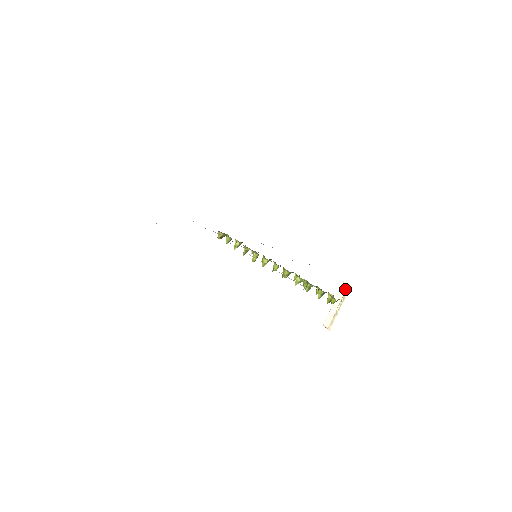
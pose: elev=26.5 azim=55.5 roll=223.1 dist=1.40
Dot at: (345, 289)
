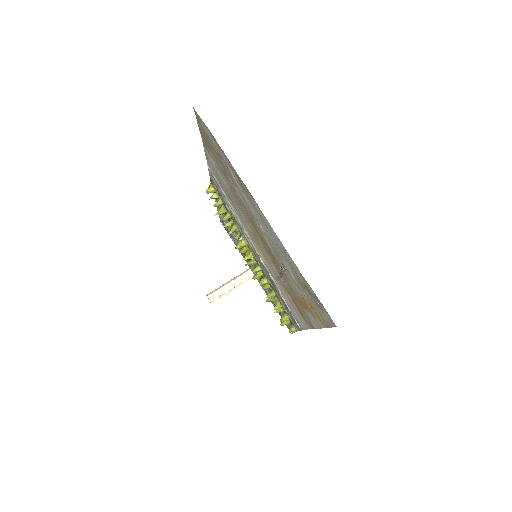
Dot at: (248, 277)
